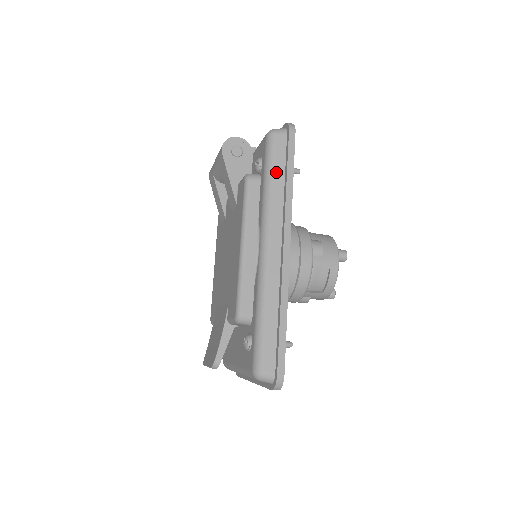
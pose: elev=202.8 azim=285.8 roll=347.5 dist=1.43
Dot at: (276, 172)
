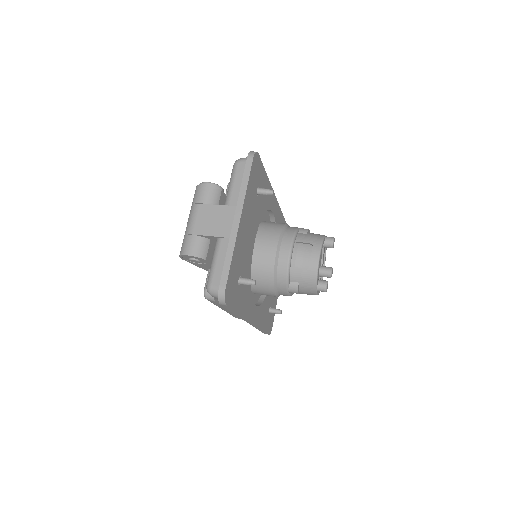
Dot at: occluded
